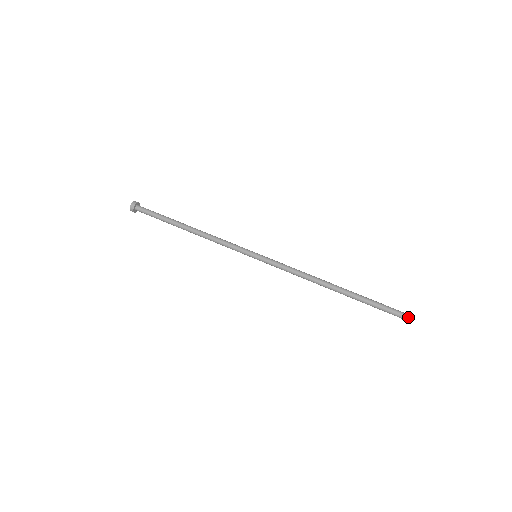
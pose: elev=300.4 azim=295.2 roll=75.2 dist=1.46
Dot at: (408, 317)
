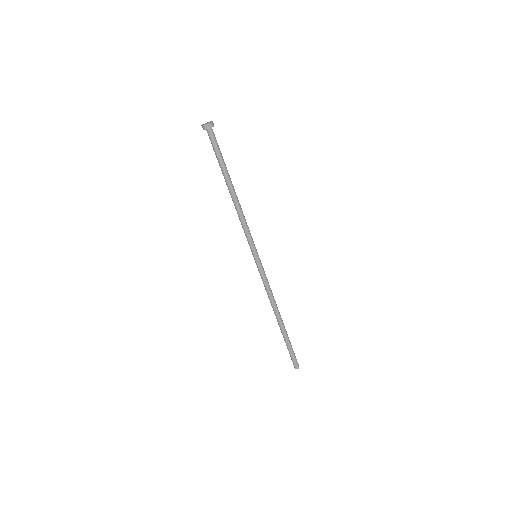
Dot at: (295, 368)
